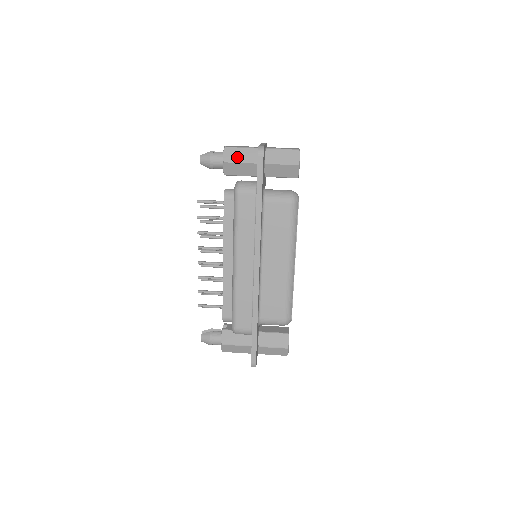
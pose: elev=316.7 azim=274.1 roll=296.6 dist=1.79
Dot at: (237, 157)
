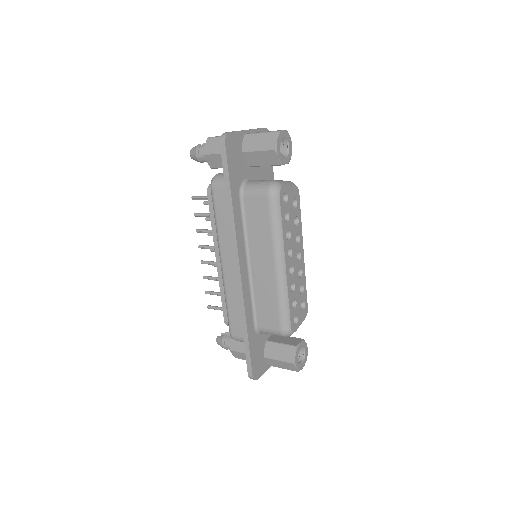
Dot at: (216, 148)
